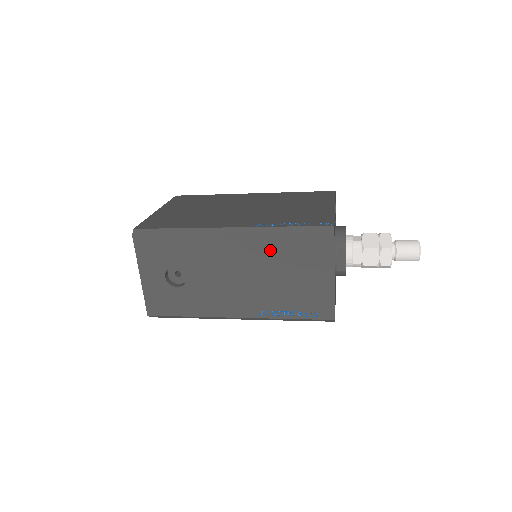
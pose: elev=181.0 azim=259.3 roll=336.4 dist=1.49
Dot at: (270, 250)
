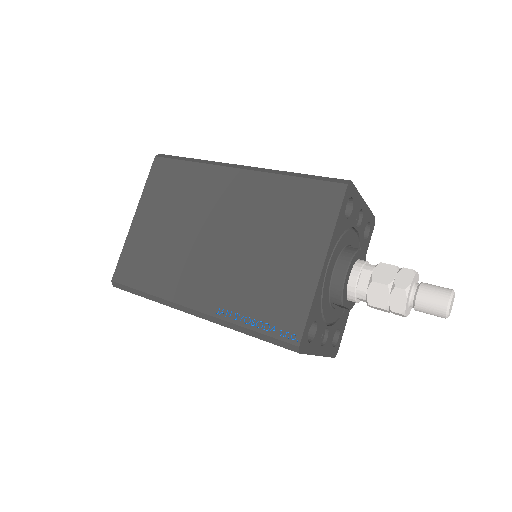
Dot at: occluded
